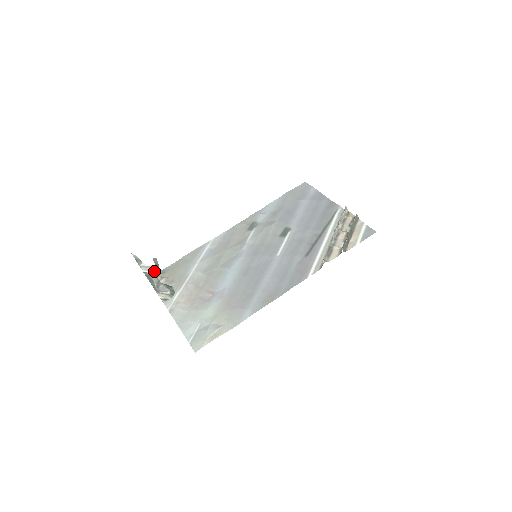
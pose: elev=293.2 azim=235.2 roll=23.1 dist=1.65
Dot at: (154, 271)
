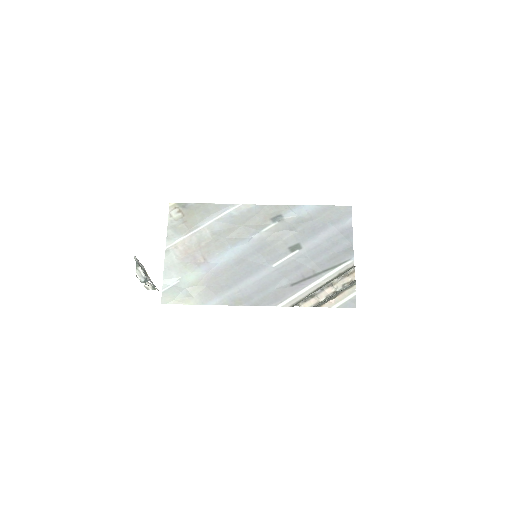
Dot at: (144, 280)
